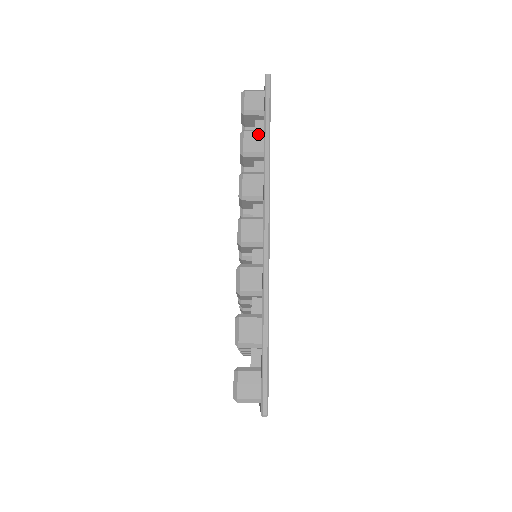
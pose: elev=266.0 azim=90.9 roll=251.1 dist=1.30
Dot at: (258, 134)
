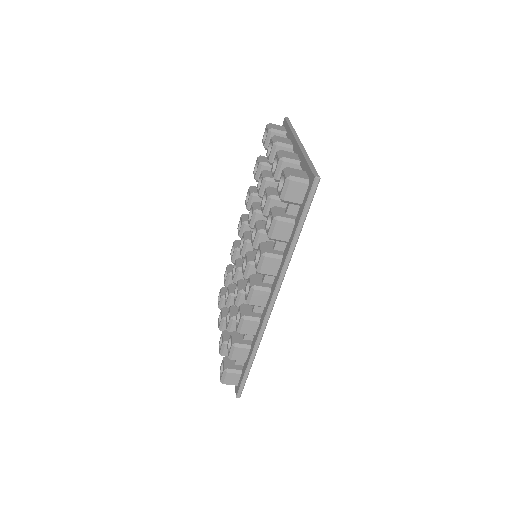
Dot at: (289, 226)
